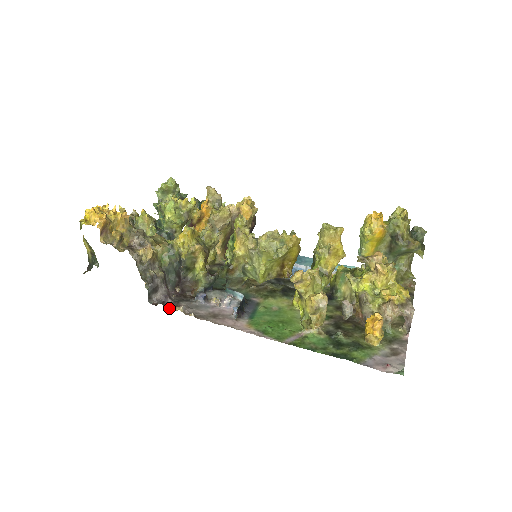
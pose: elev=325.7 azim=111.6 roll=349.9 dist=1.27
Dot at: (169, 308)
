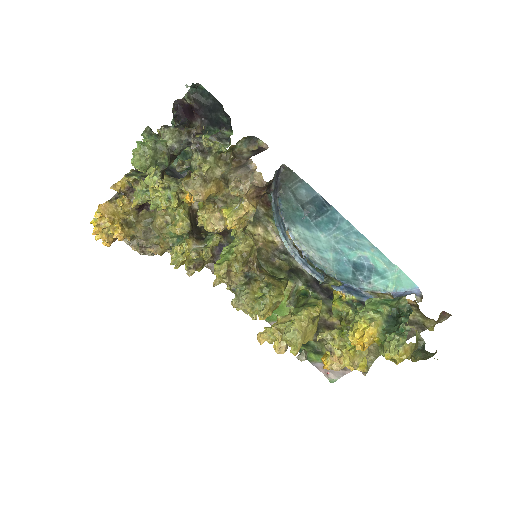
Dot at: occluded
